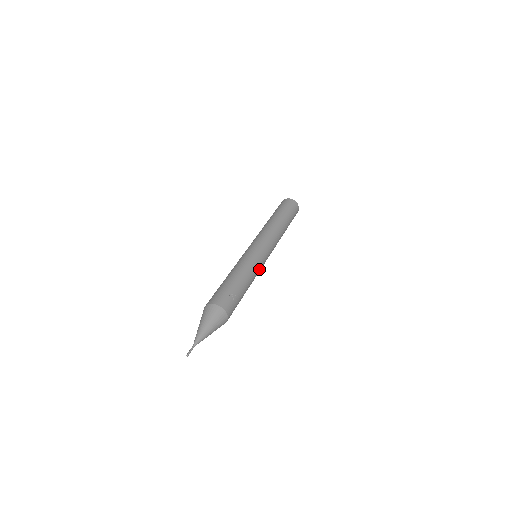
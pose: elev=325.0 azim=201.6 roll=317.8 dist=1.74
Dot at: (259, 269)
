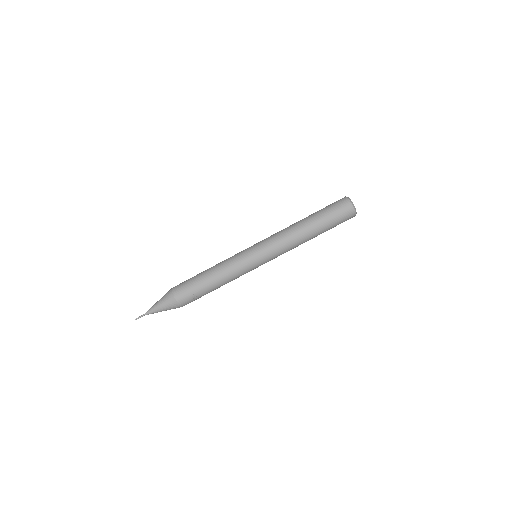
Dot at: occluded
